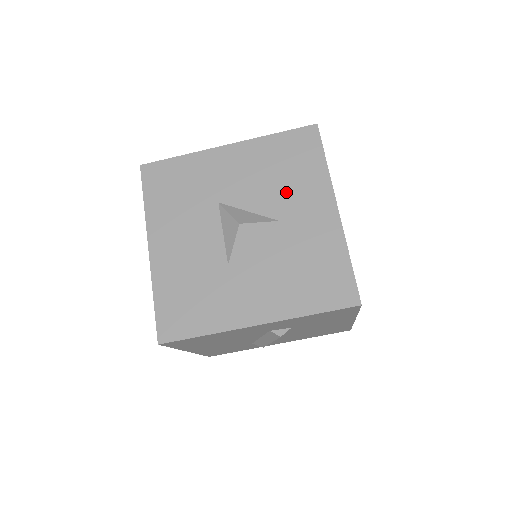
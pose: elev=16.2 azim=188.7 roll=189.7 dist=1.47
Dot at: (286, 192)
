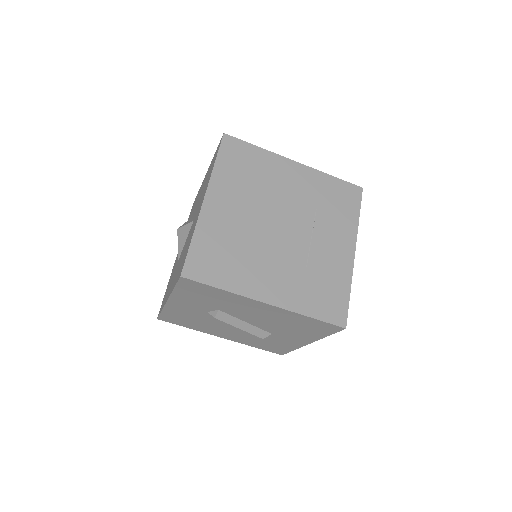
Dot at: (201, 197)
